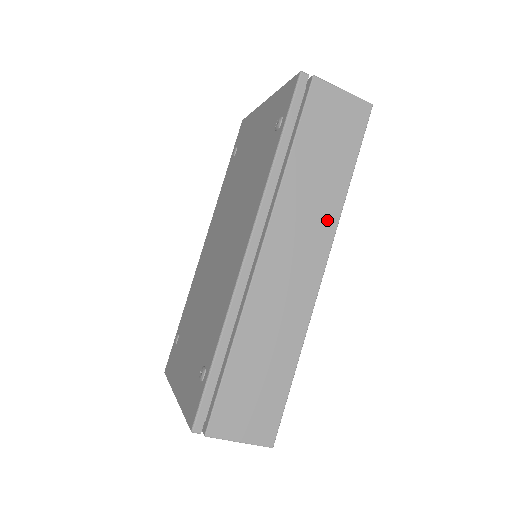
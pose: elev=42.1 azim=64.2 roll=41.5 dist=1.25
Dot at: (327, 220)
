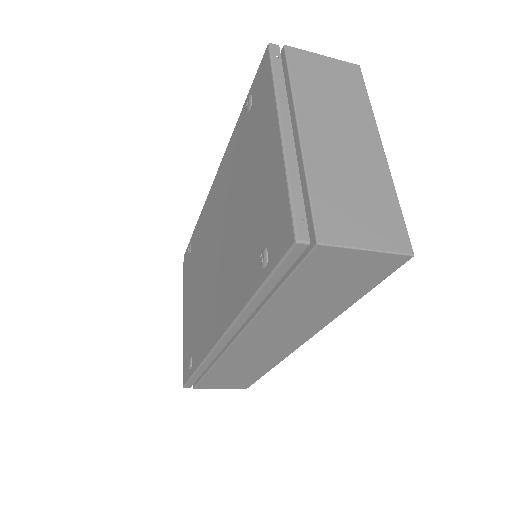
Dot at: (312, 326)
